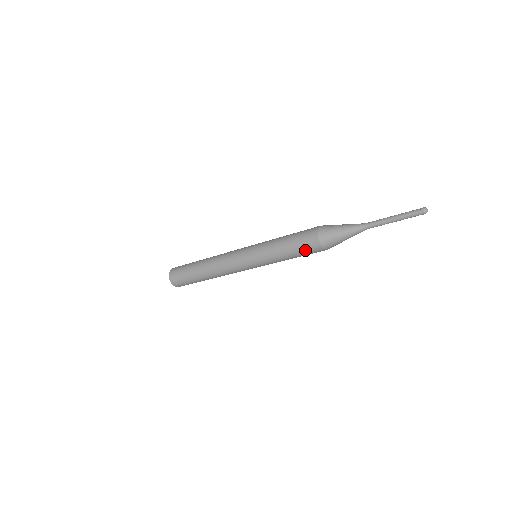
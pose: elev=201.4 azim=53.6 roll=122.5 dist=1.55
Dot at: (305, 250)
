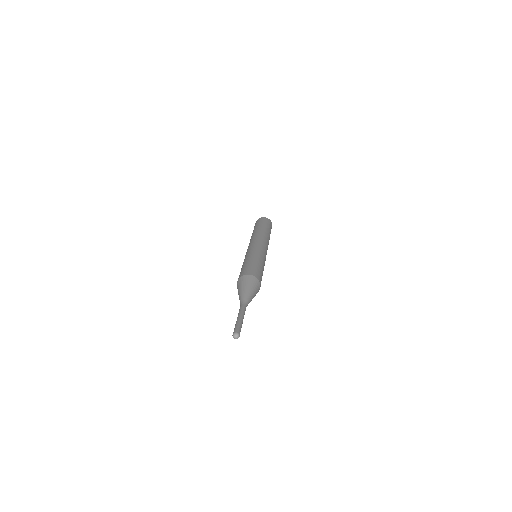
Dot at: occluded
